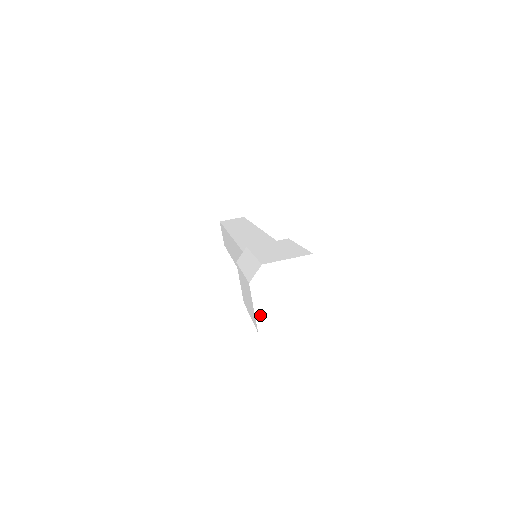
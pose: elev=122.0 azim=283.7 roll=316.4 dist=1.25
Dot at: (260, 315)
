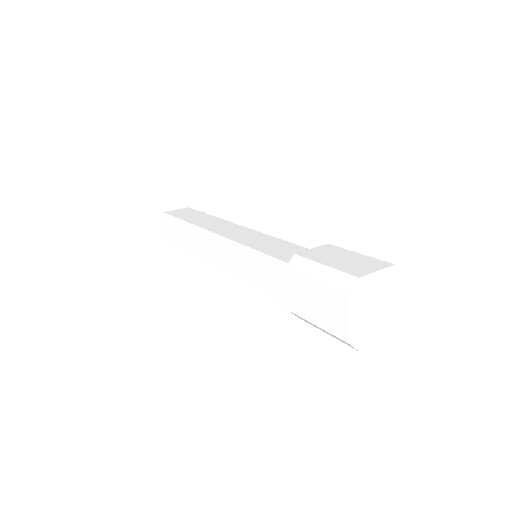
Dot at: (352, 326)
